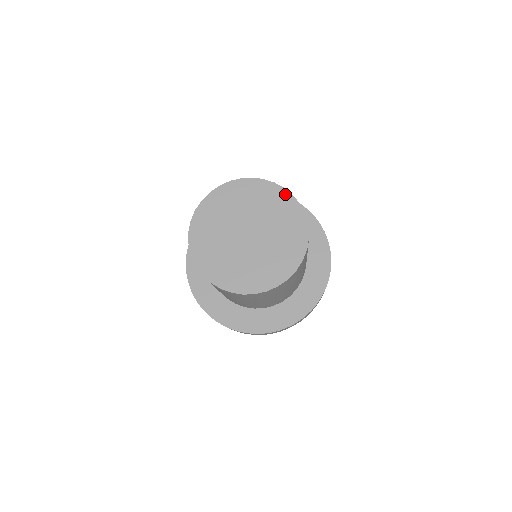
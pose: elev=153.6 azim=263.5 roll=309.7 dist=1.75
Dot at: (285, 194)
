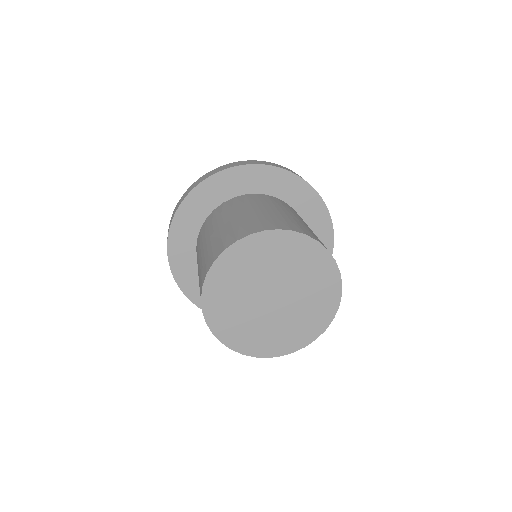
Dot at: (318, 249)
